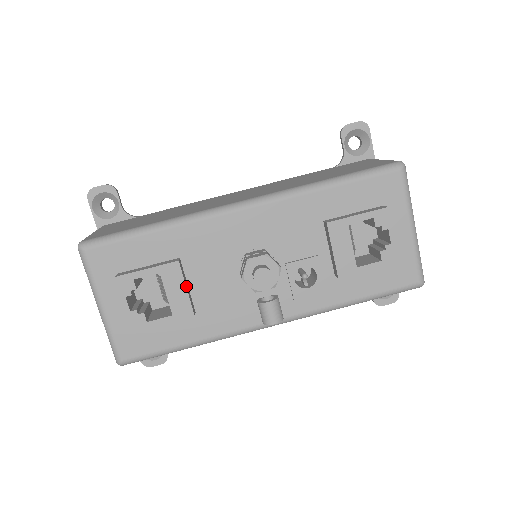
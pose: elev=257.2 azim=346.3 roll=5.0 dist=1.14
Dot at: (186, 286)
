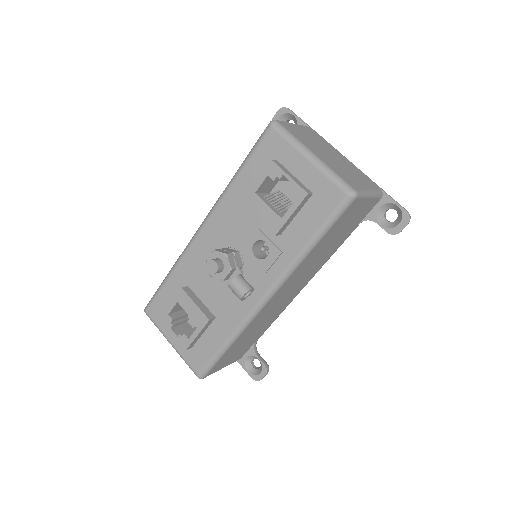
Dot at: (195, 302)
